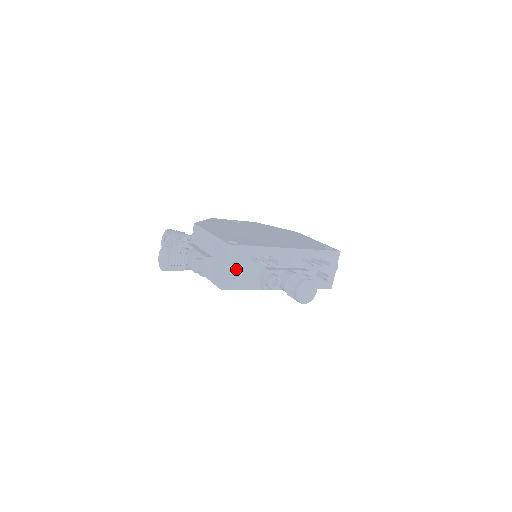
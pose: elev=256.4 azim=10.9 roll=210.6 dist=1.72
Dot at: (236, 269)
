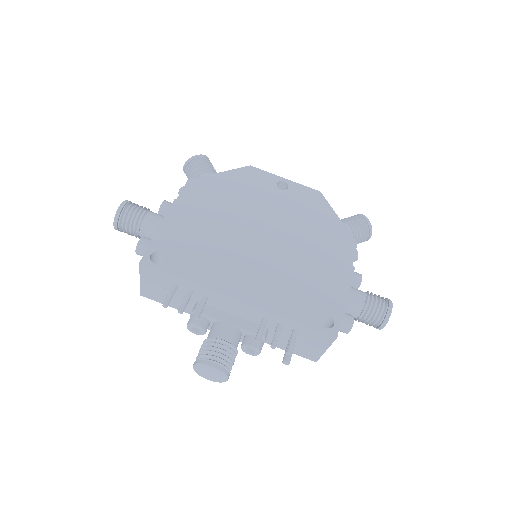
Dot at: (157, 287)
